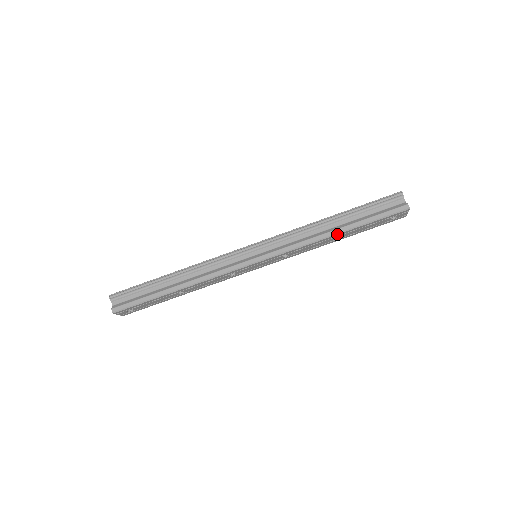
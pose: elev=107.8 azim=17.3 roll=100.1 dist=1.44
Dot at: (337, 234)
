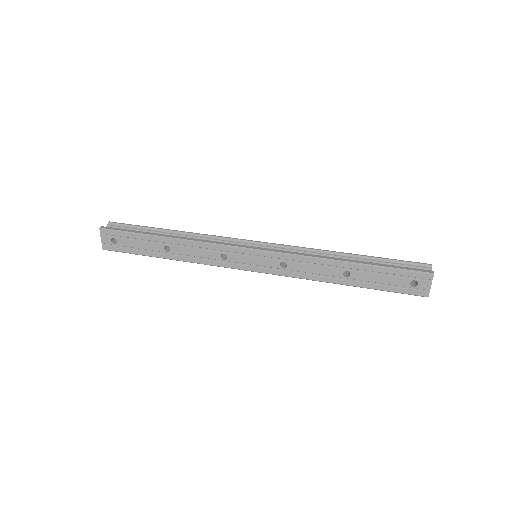
Dot at: (346, 262)
